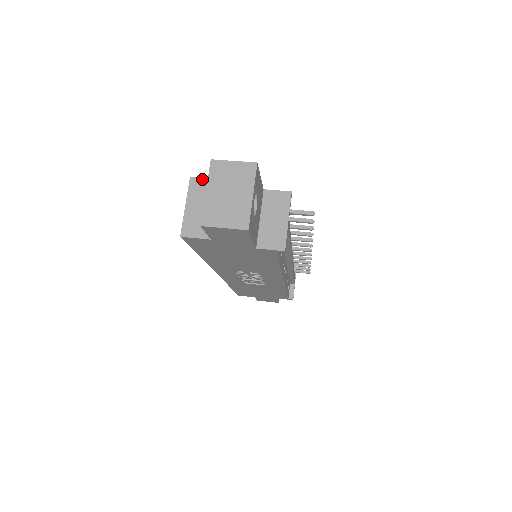
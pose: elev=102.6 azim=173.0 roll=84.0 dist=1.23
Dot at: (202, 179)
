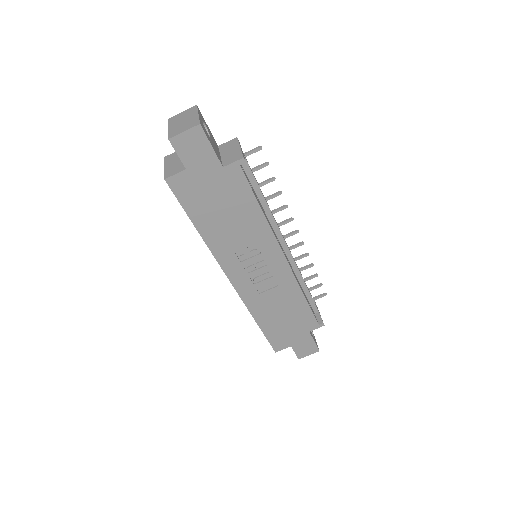
Dot at: (172, 154)
